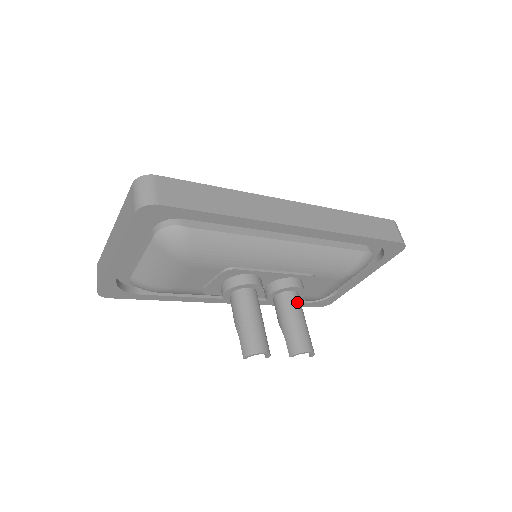
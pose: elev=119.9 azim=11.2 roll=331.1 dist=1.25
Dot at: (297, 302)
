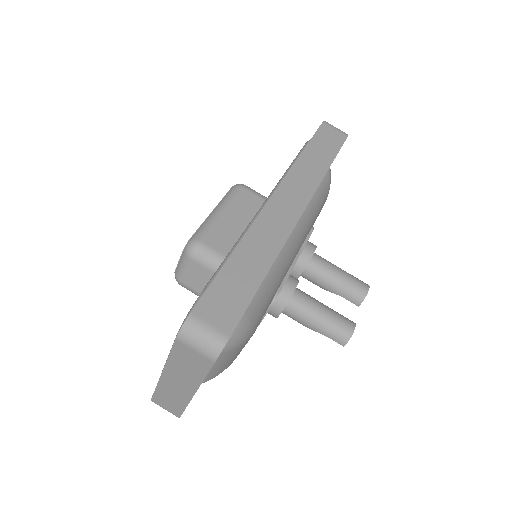
Dot at: (323, 262)
